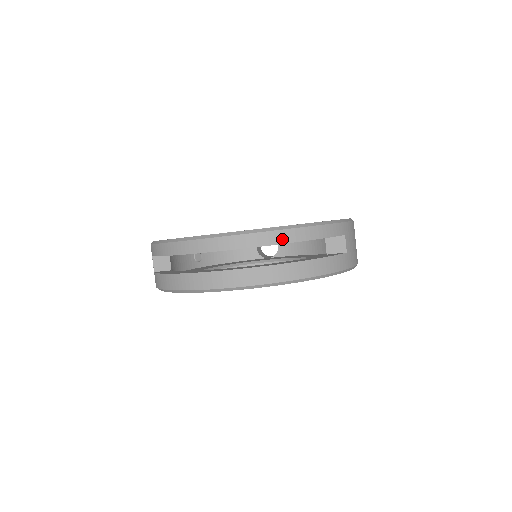
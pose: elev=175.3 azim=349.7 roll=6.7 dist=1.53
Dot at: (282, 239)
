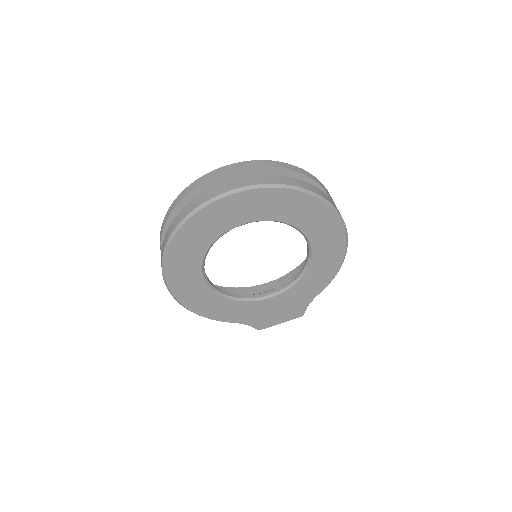
Dot at: (267, 164)
